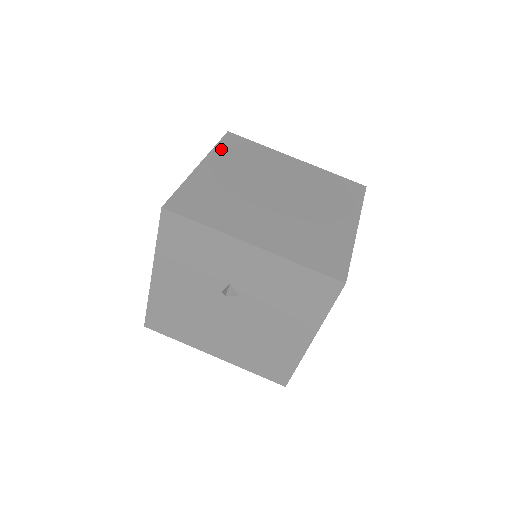
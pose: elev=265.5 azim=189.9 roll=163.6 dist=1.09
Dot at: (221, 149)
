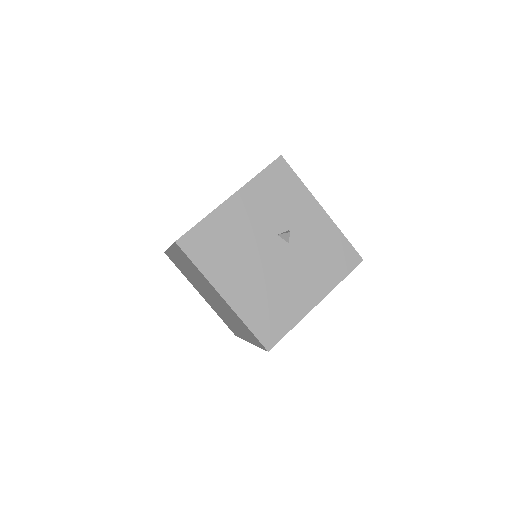
Dot at: occluded
